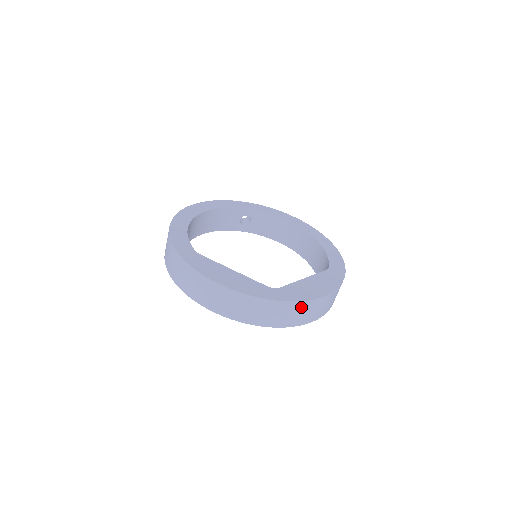
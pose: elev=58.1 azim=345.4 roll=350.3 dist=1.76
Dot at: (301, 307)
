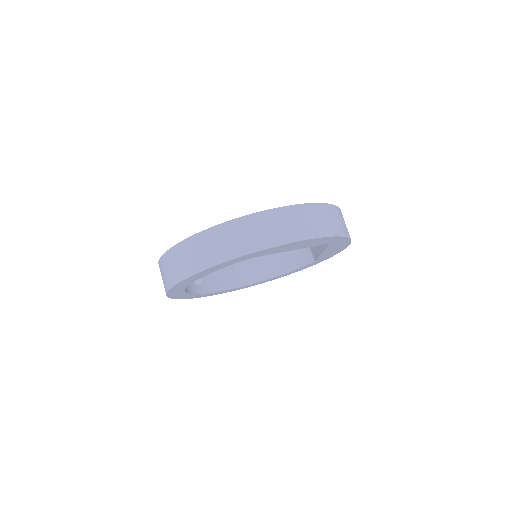
Dot at: occluded
